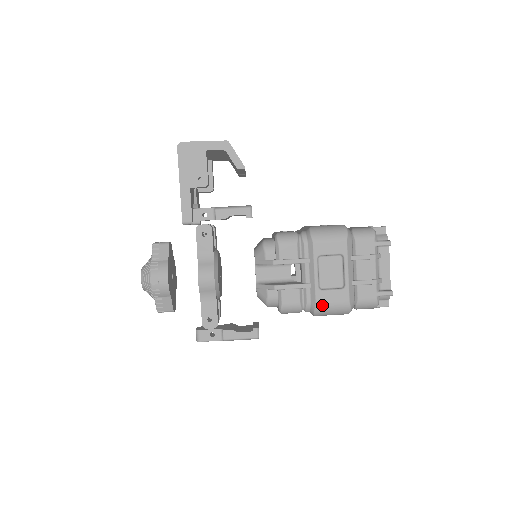
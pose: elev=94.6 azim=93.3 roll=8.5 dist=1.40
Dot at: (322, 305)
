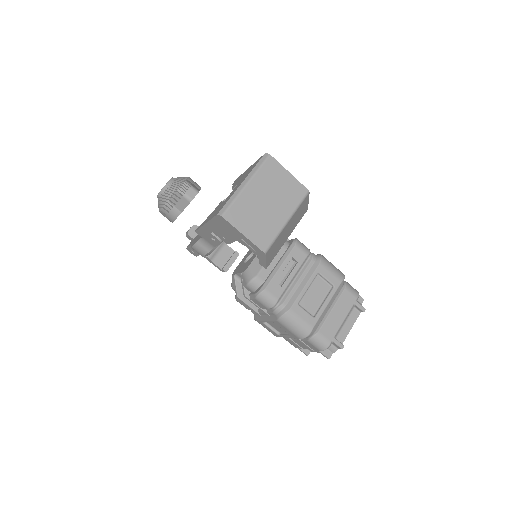
Dot at: (259, 323)
